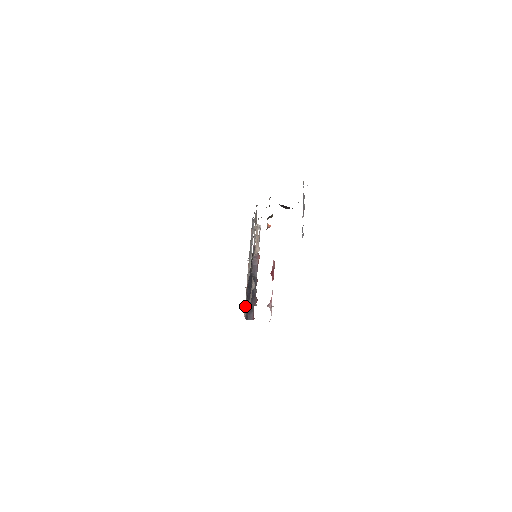
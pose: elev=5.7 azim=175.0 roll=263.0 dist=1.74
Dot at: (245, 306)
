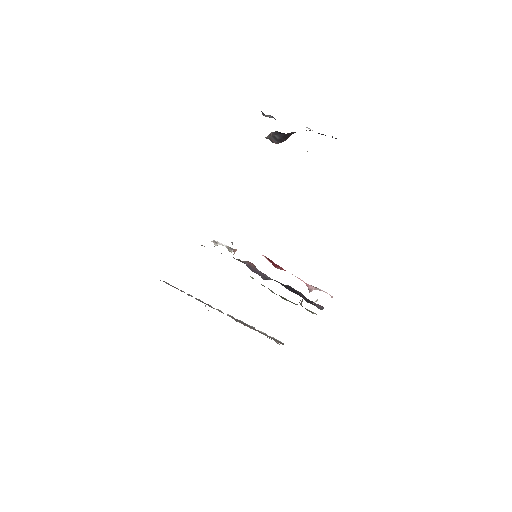
Dot at: occluded
